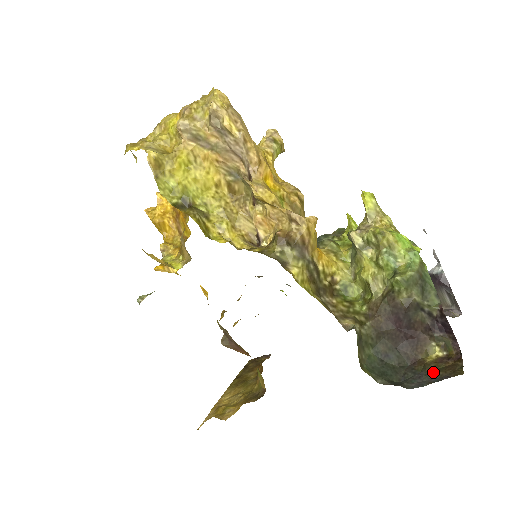
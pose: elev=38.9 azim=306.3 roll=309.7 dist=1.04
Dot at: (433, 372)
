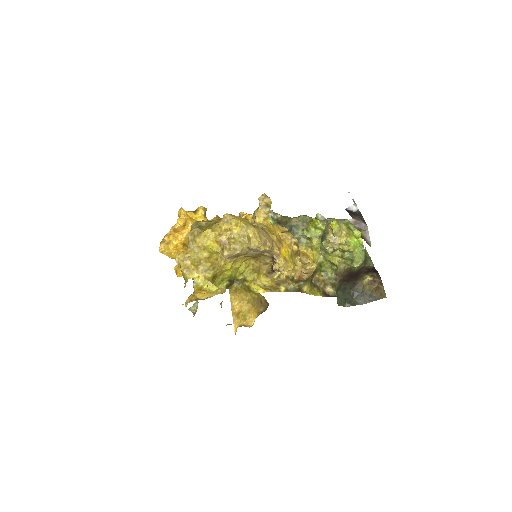
Dot at: (369, 293)
